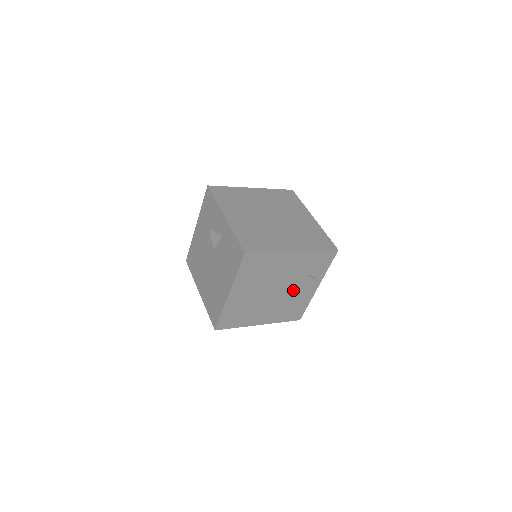
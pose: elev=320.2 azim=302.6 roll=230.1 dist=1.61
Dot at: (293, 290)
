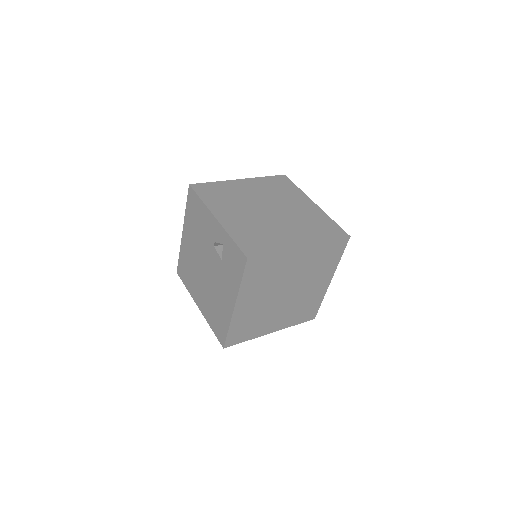
Dot at: occluded
